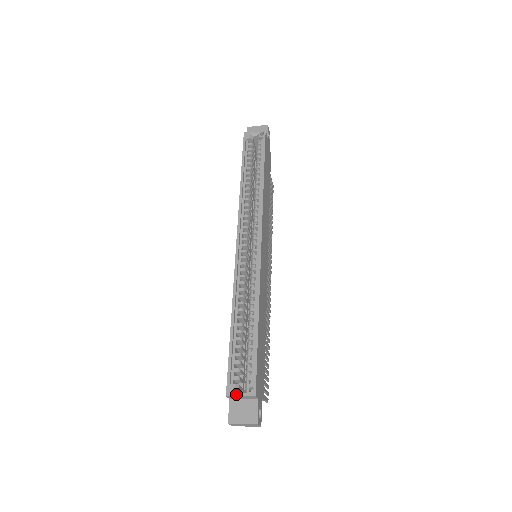
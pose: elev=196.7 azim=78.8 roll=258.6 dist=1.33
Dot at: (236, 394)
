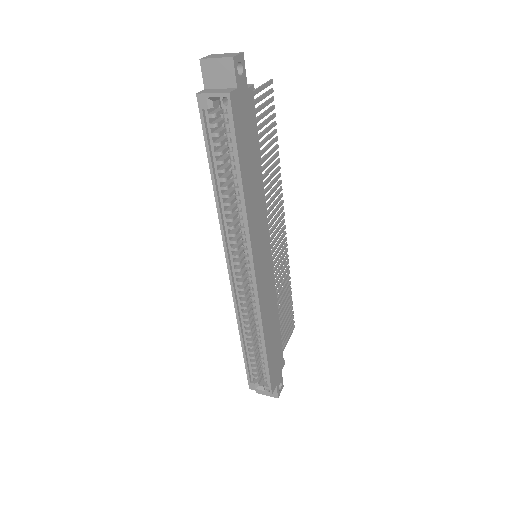
Dot at: (257, 390)
